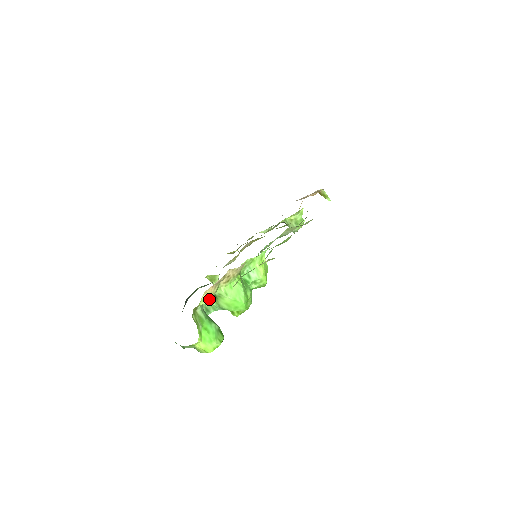
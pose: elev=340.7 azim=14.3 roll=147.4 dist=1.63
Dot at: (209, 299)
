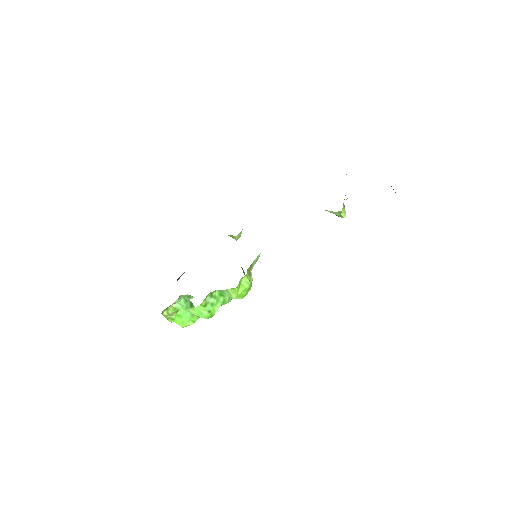
Dot at: occluded
